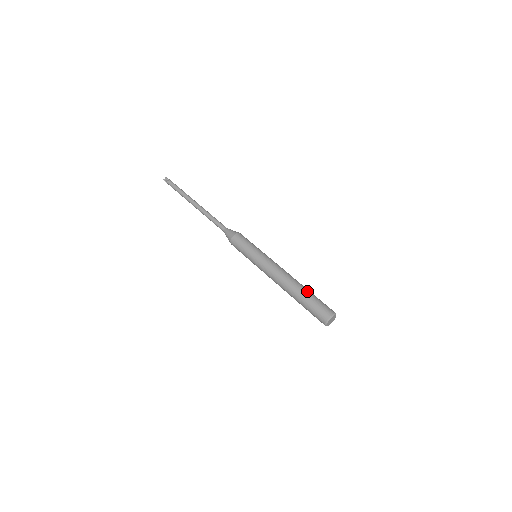
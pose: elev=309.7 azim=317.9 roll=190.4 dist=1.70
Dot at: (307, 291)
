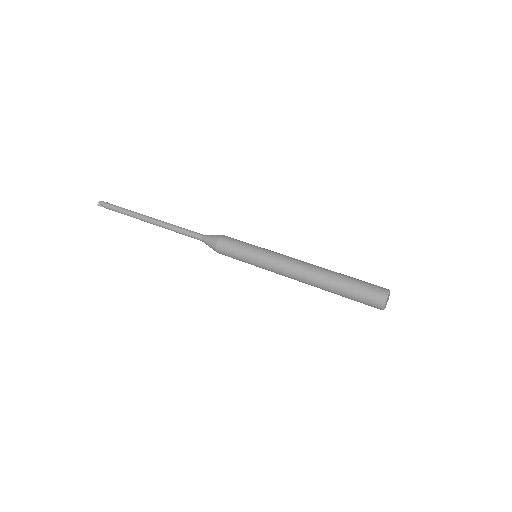
Dot at: (342, 275)
